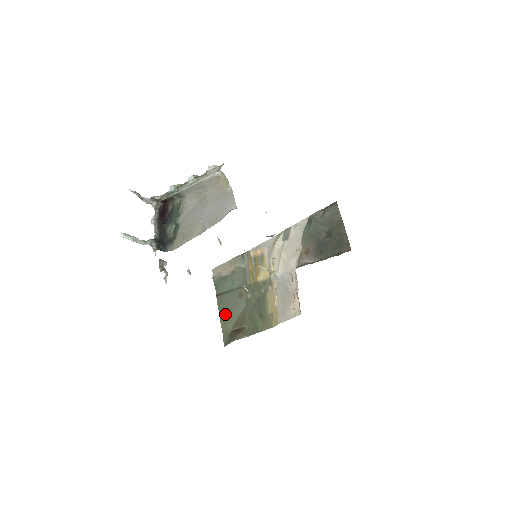
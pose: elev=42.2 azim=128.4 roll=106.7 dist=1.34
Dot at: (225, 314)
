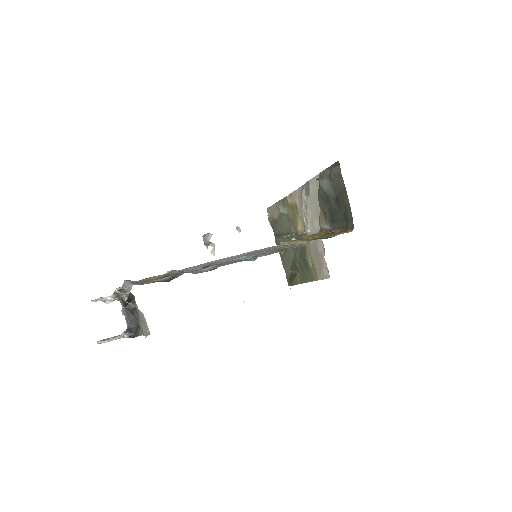
Dot at: occluded
